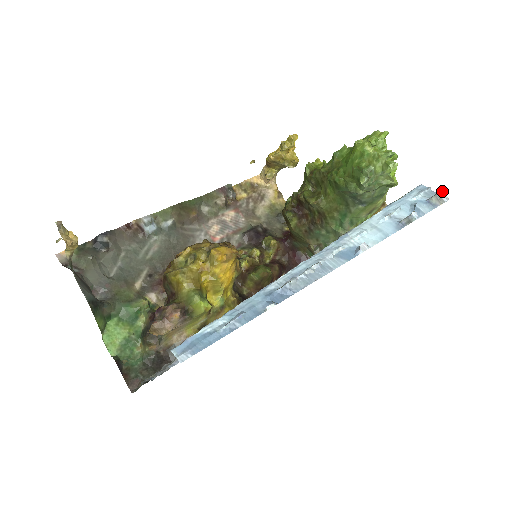
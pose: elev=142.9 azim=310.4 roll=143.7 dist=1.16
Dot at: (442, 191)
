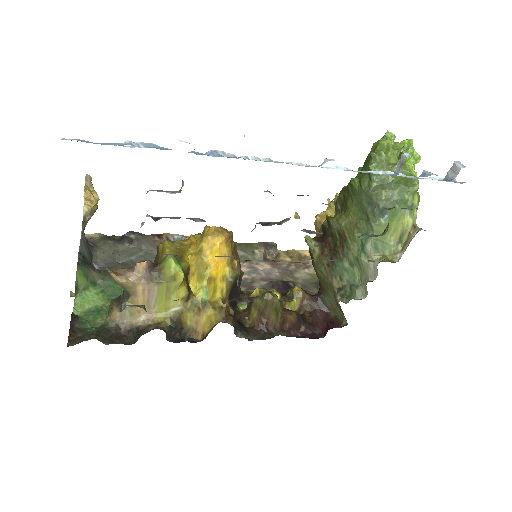
Dot at: (458, 161)
